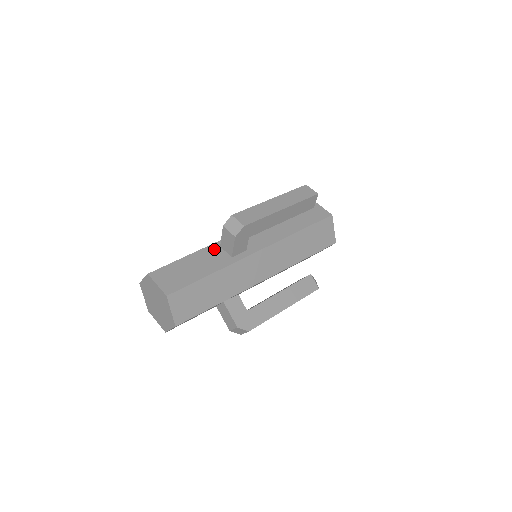
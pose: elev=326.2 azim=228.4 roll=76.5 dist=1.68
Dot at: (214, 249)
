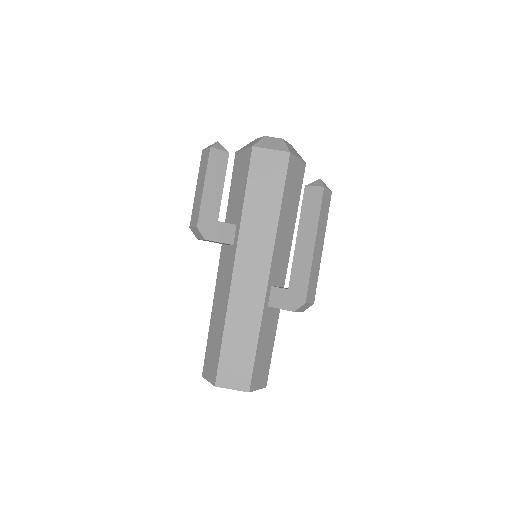
Dot at: (267, 315)
